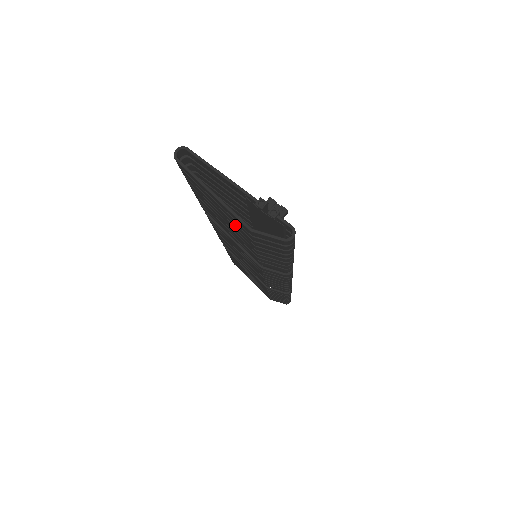
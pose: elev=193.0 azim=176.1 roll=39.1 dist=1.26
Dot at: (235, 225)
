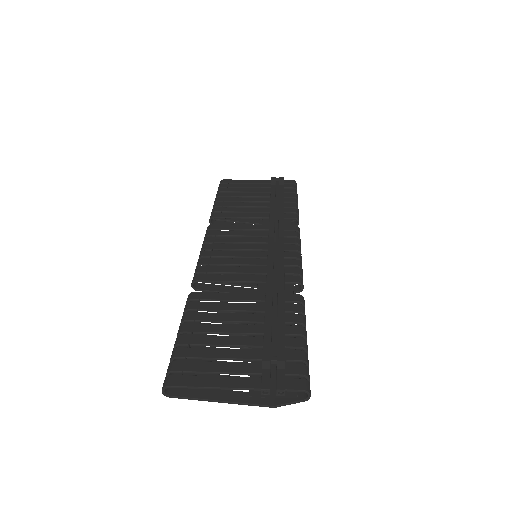
Dot at: occluded
